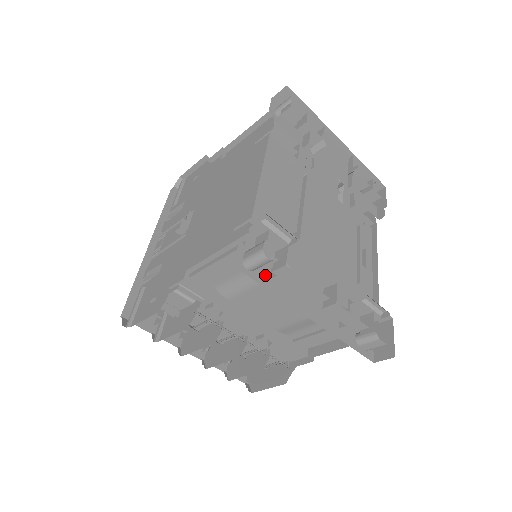
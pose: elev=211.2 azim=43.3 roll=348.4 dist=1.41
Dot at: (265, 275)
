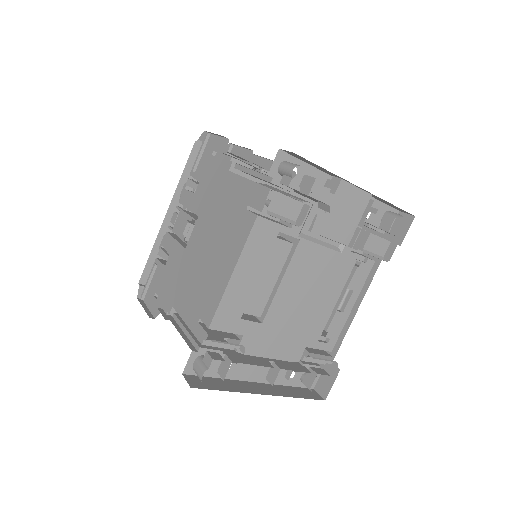
Dot at: (214, 367)
